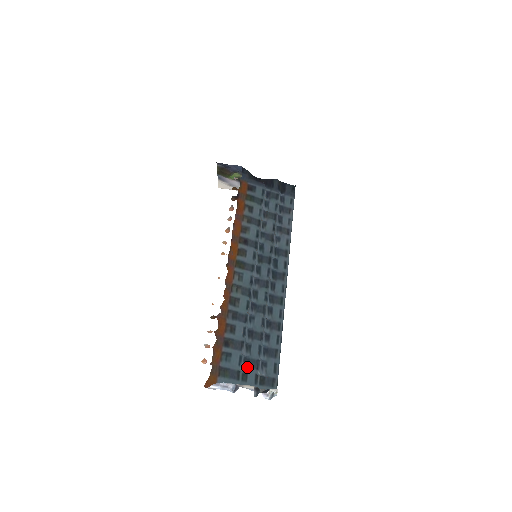
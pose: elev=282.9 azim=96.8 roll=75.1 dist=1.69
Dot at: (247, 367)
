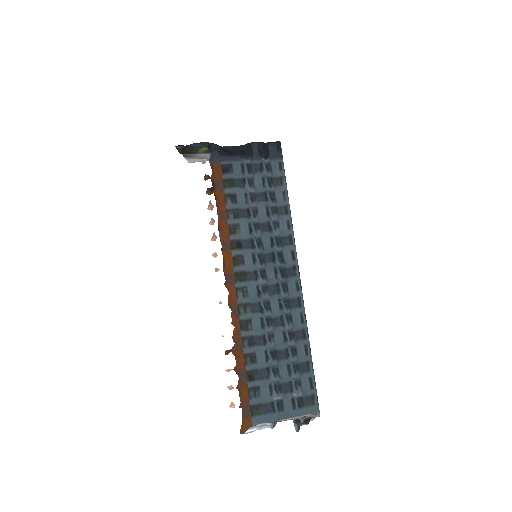
Dot at: (280, 393)
